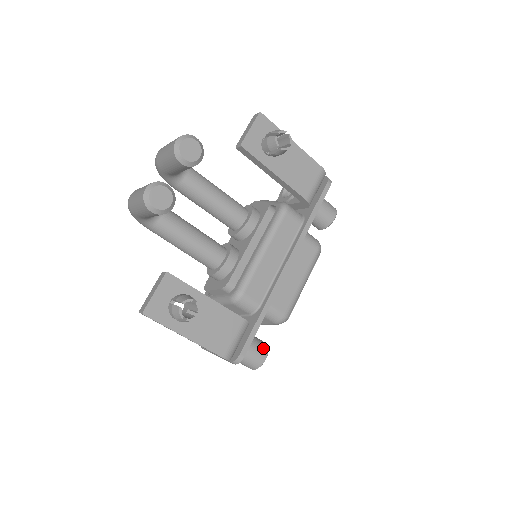
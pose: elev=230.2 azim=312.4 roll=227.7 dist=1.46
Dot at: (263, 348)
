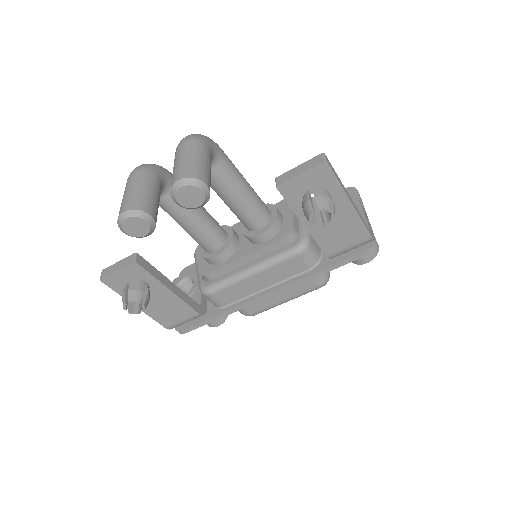
Dot at: (220, 318)
